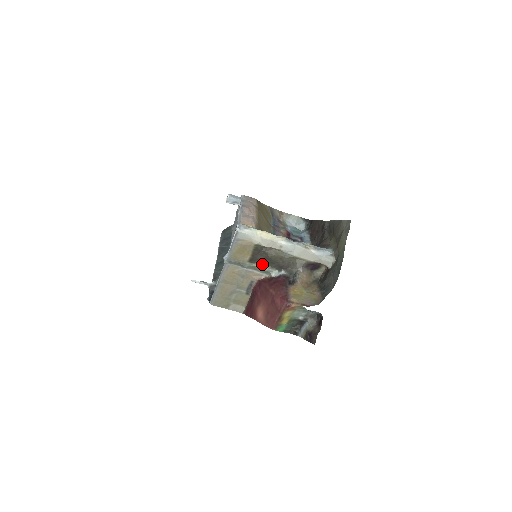
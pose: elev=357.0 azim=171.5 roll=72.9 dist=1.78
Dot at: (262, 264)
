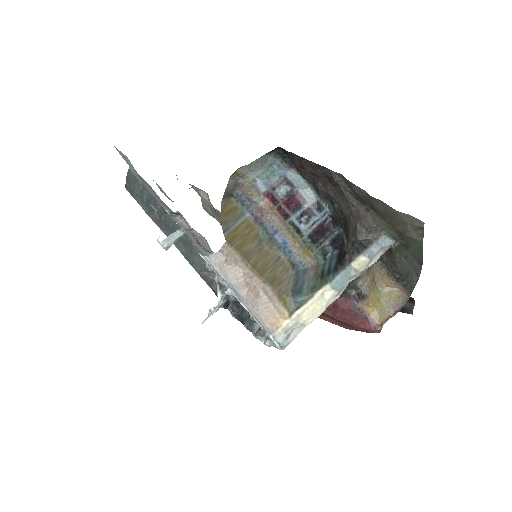
Dot at: occluded
